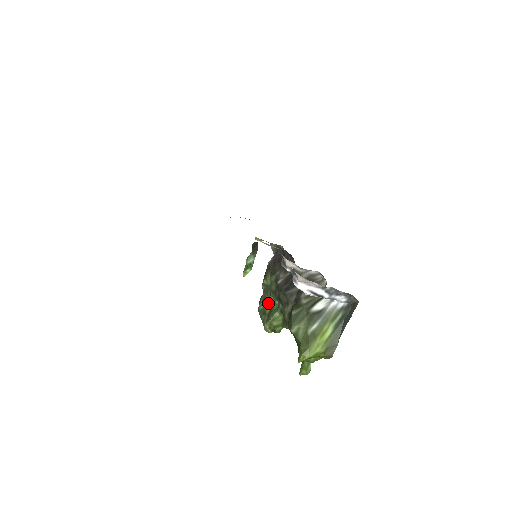
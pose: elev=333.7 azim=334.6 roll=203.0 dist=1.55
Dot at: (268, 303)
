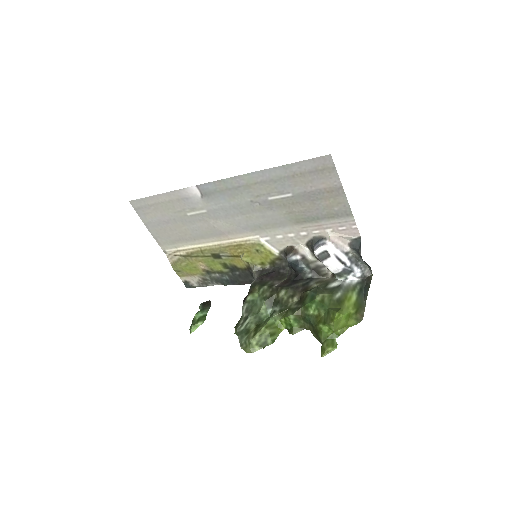
Dot at: (254, 319)
